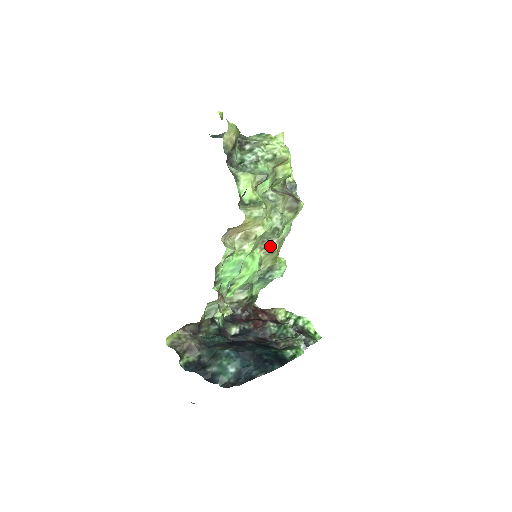
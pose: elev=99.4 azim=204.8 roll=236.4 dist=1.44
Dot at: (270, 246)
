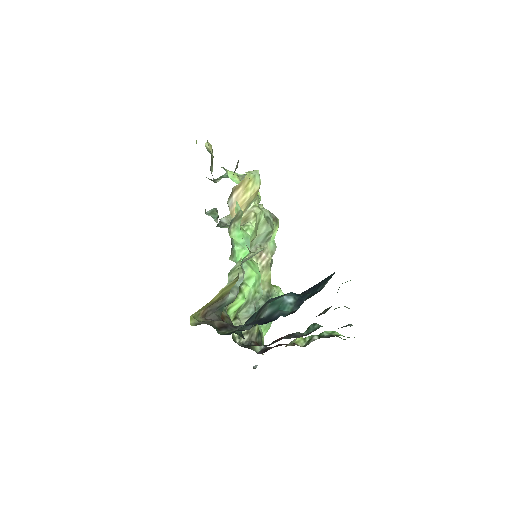
Dot at: (264, 253)
